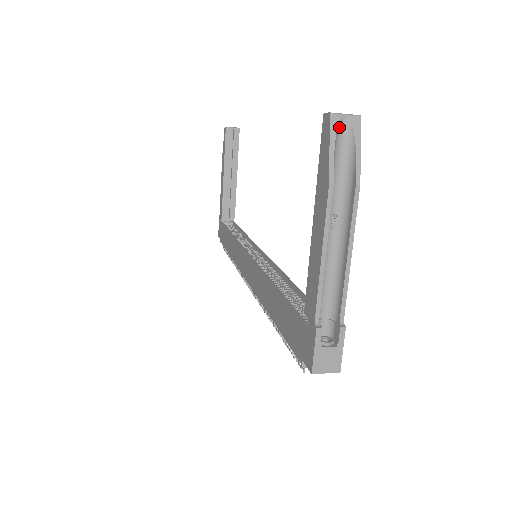
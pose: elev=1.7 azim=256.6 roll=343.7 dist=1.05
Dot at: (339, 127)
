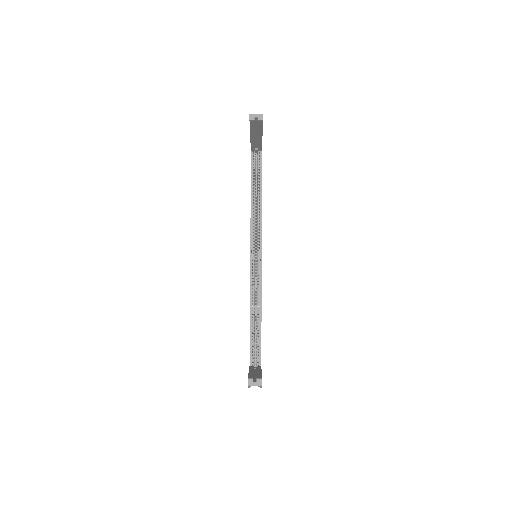
Dot at: occluded
